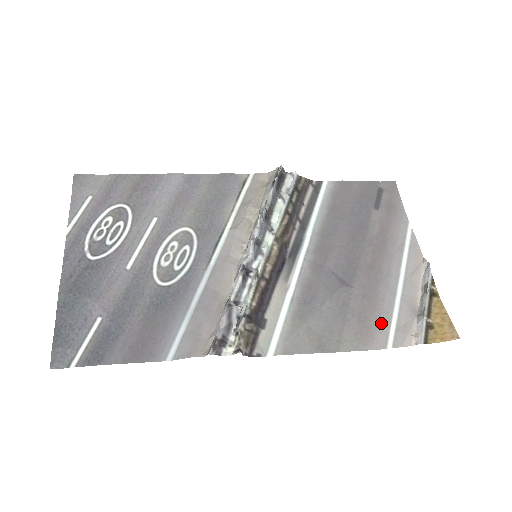
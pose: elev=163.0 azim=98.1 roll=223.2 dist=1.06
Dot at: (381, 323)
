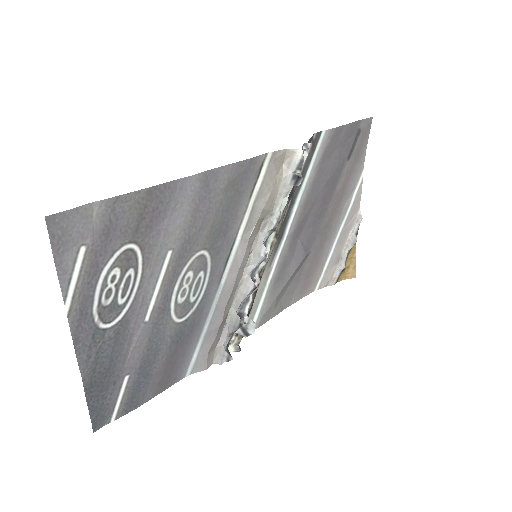
Dot at: (317, 274)
